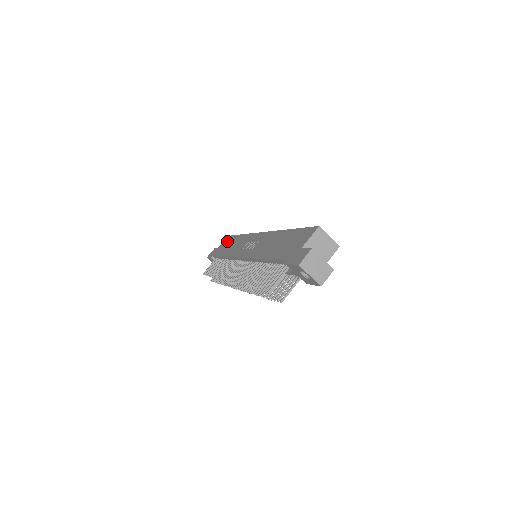
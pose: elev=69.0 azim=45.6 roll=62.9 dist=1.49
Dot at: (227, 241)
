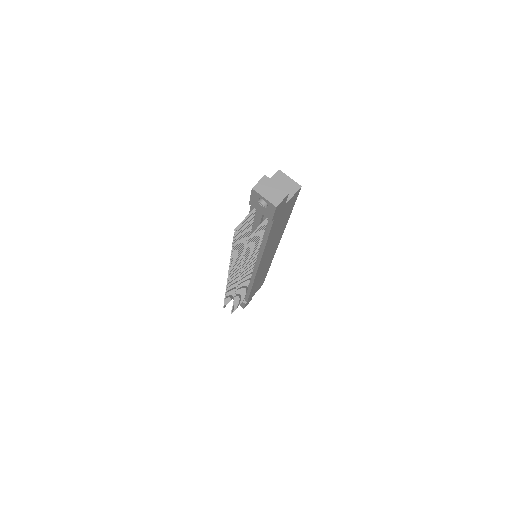
Dot at: occluded
